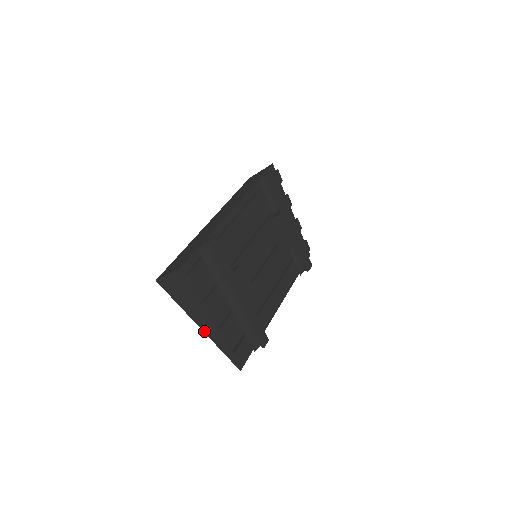
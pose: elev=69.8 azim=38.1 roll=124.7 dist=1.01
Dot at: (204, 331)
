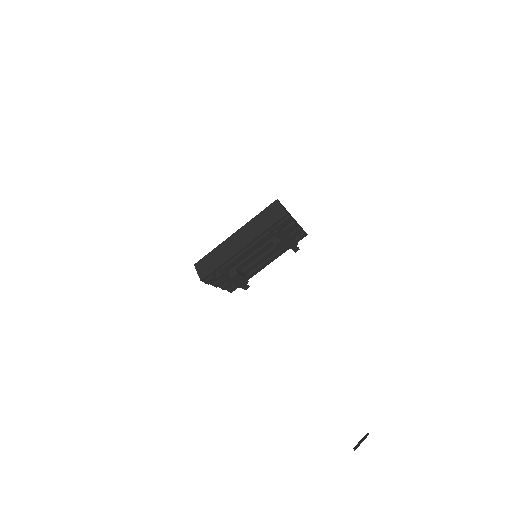
Dot at: occluded
